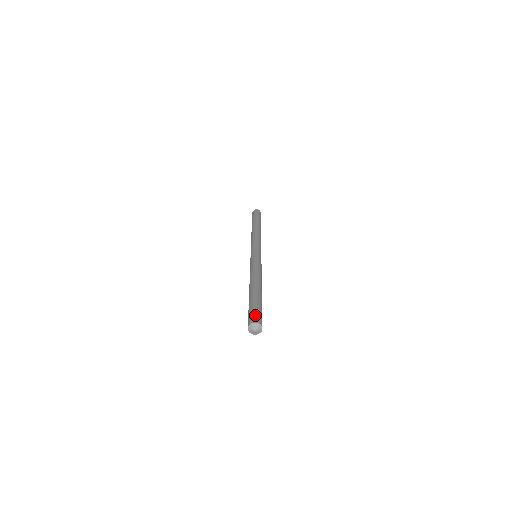
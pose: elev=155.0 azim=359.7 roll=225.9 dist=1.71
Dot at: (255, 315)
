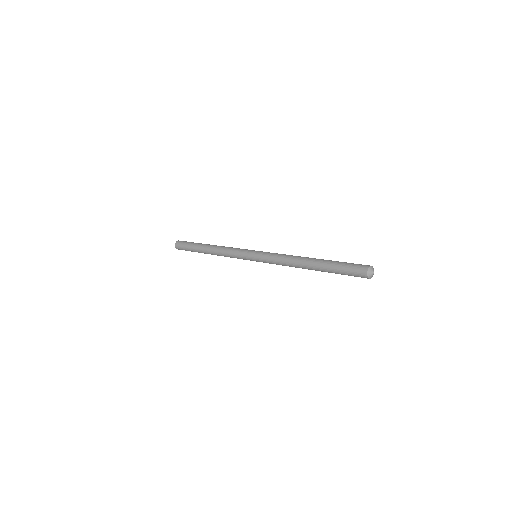
Dot at: occluded
